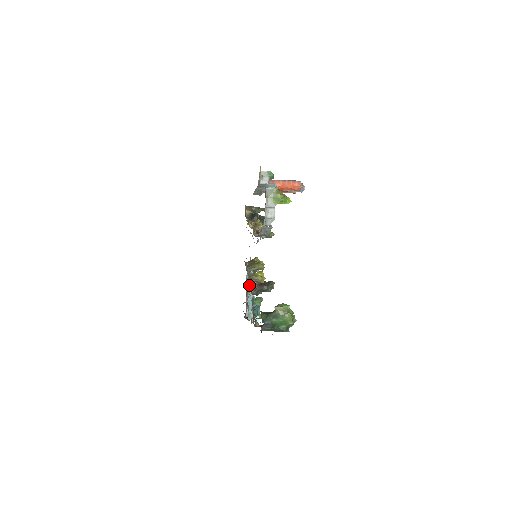
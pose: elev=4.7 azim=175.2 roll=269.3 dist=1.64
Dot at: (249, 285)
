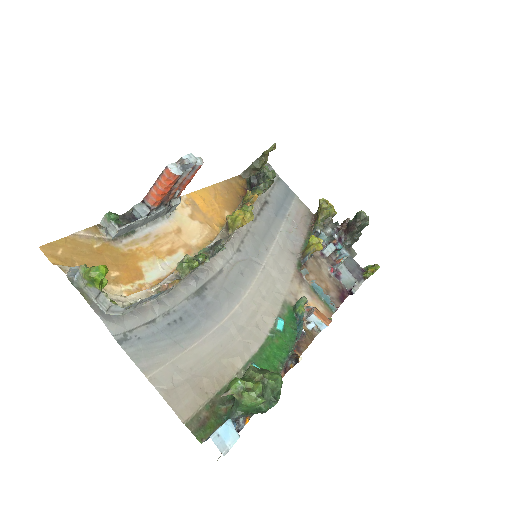
Dot at: (301, 272)
